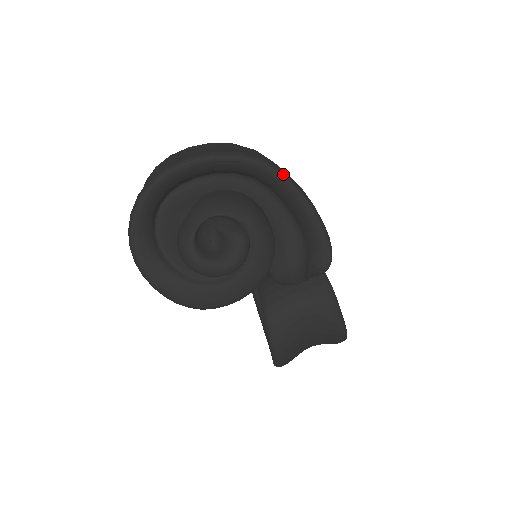
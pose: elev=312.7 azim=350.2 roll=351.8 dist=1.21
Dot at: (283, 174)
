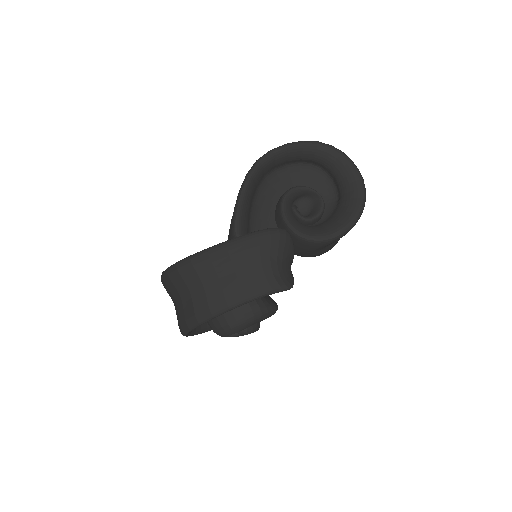
Dot at: (212, 317)
